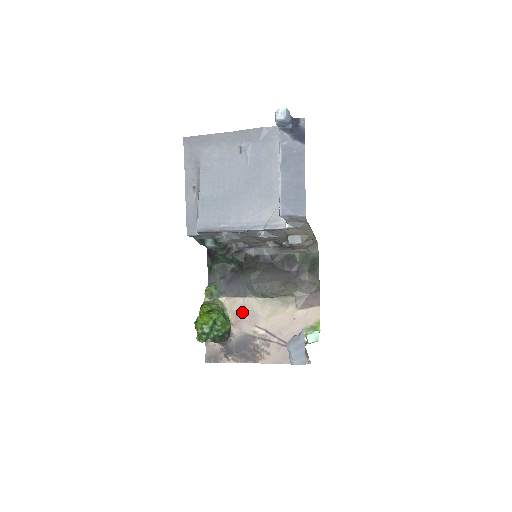
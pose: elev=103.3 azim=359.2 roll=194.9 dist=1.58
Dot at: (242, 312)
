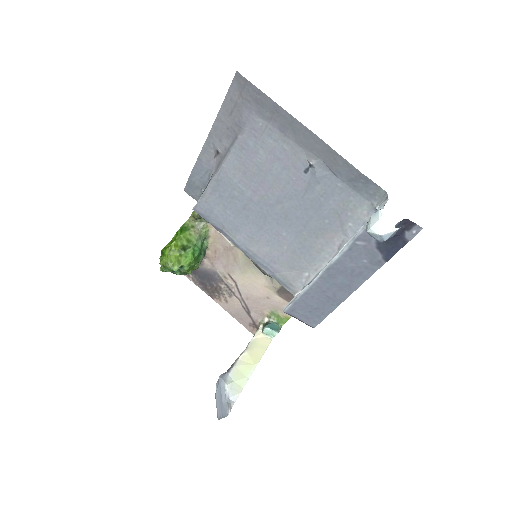
Dot at: (223, 253)
